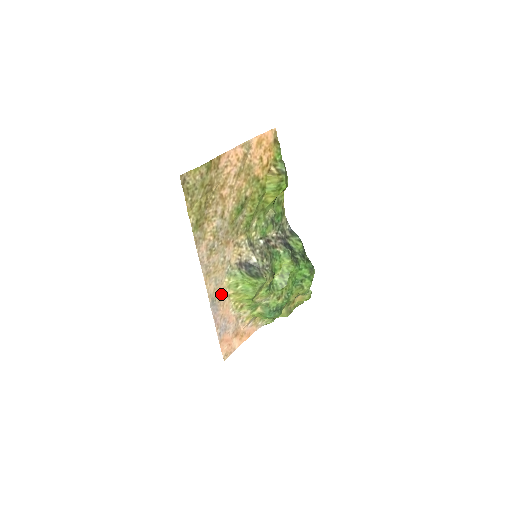
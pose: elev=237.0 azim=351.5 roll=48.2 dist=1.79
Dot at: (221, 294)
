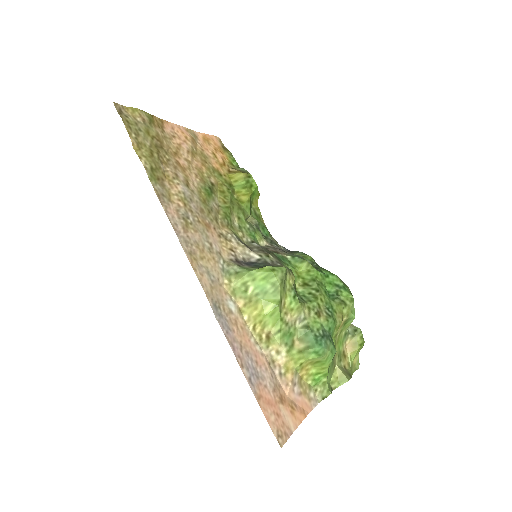
Dot at: (225, 302)
